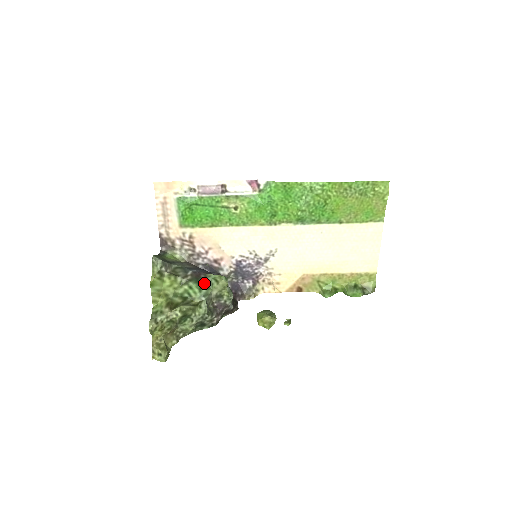
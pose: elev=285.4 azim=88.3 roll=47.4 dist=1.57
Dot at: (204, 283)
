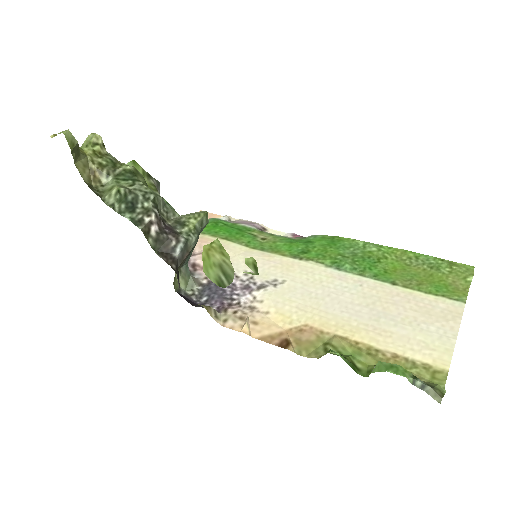
Dot at: occluded
